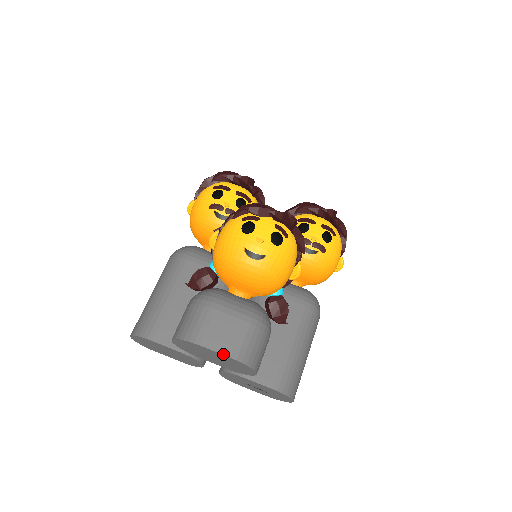
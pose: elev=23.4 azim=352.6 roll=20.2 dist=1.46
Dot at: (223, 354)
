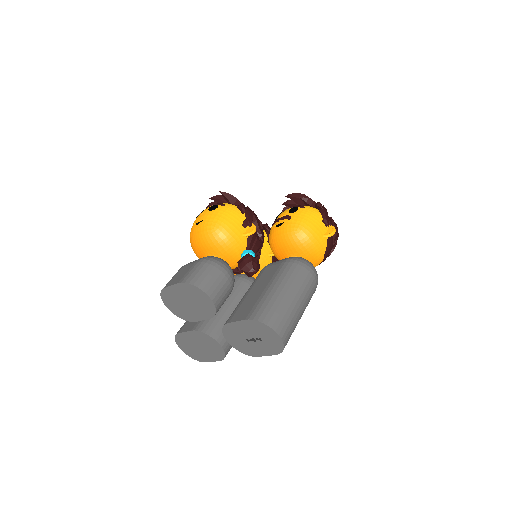
Dot at: (175, 284)
